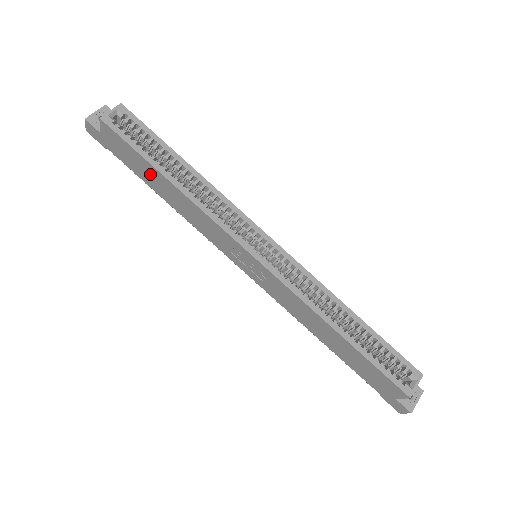
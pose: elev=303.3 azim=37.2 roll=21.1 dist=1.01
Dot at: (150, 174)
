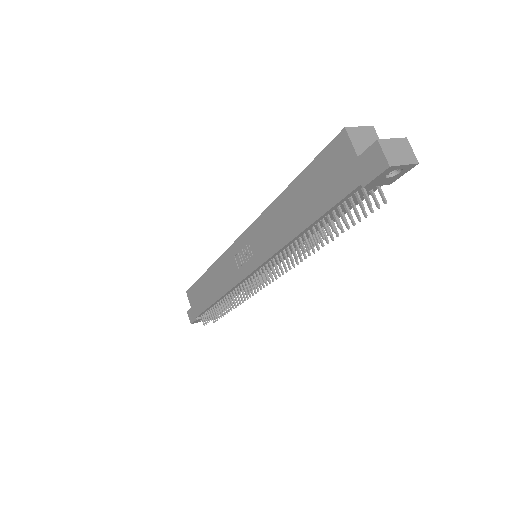
Dot at: (204, 290)
